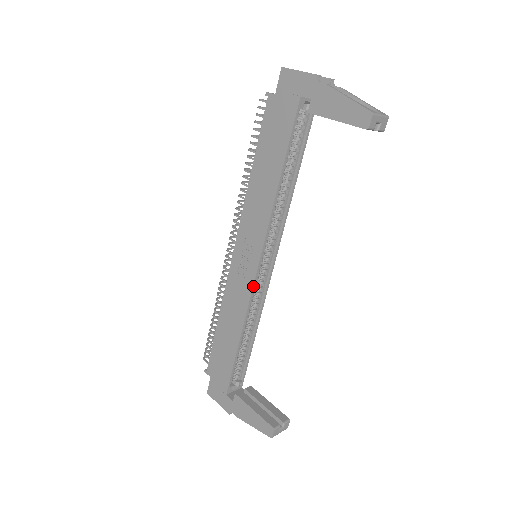
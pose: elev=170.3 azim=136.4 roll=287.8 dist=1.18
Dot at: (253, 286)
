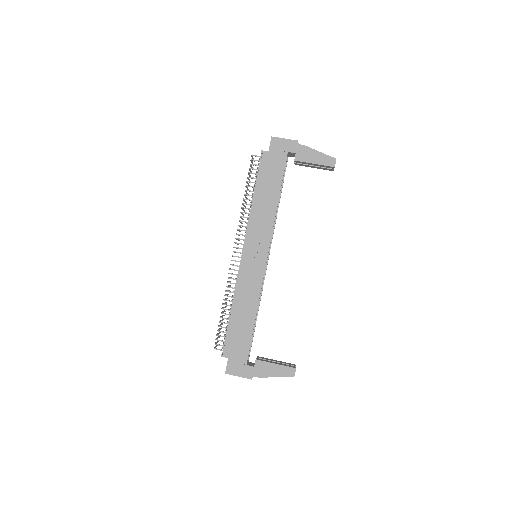
Dot at: occluded
